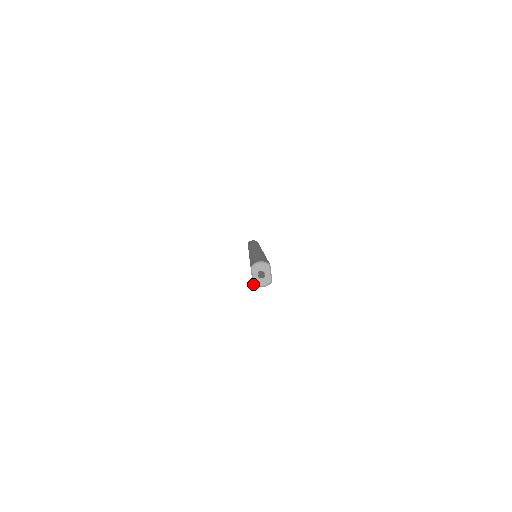
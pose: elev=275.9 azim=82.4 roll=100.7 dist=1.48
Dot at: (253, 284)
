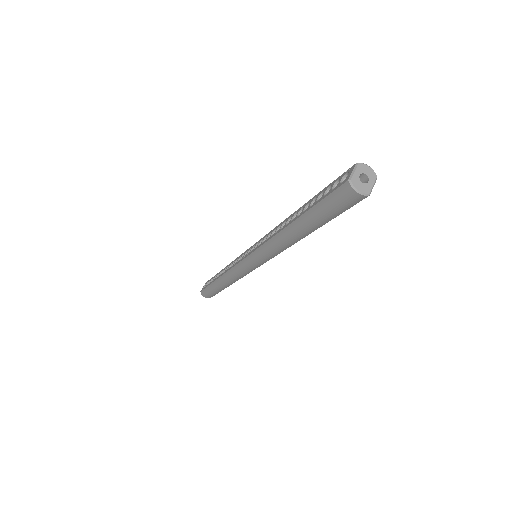
Dot at: (349, 180)
